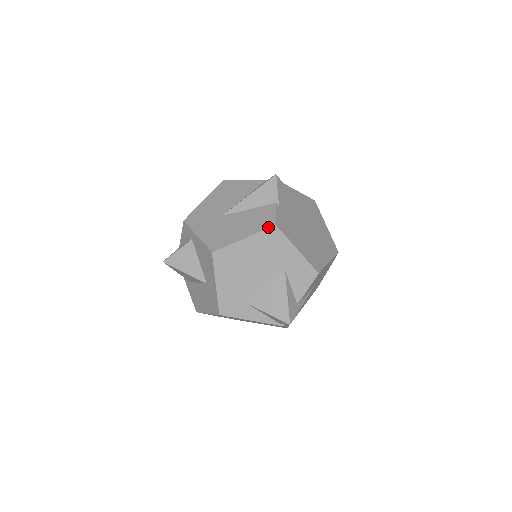
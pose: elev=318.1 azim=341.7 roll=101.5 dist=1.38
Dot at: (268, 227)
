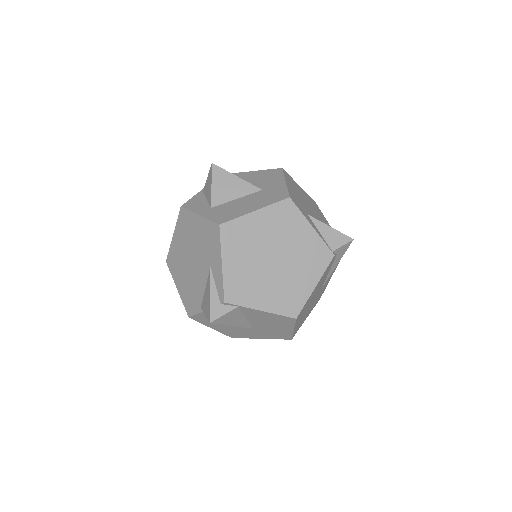
Dot at: (311, 198)
